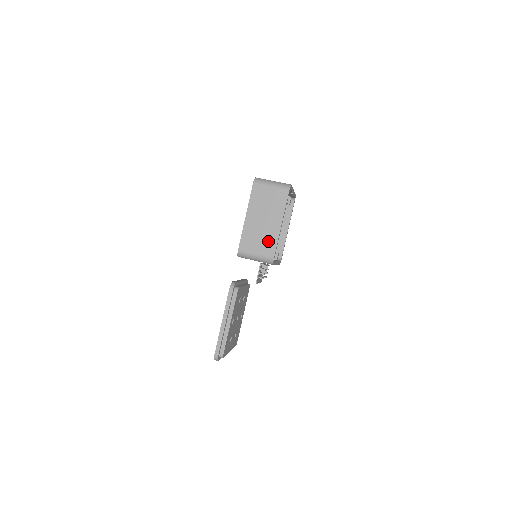
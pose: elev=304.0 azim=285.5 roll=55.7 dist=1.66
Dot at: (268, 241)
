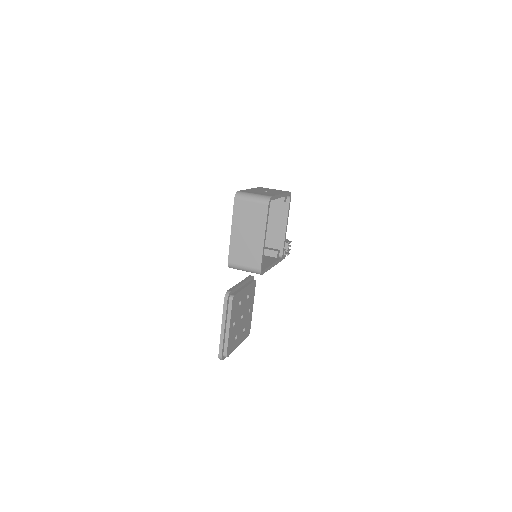
Dot at: (254, 254)
